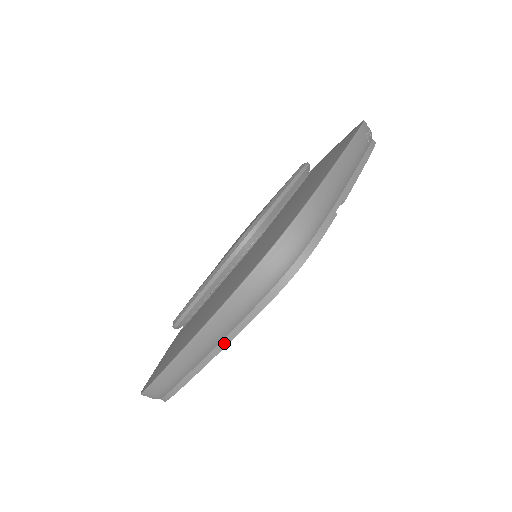
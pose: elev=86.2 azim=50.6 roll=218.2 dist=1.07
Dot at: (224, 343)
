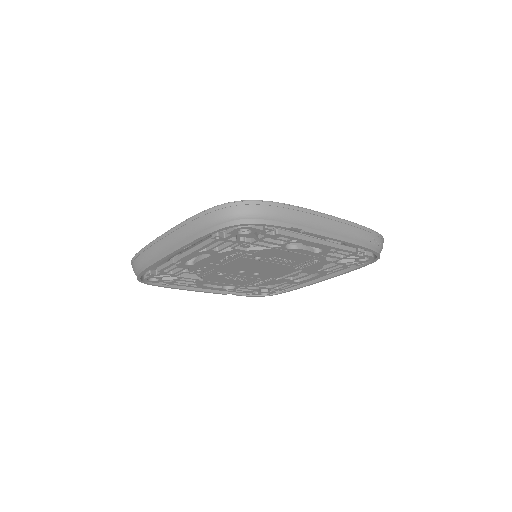
Dot at: (184, 244)
